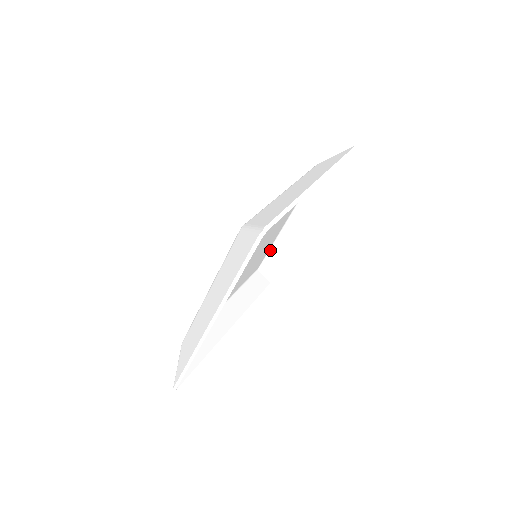
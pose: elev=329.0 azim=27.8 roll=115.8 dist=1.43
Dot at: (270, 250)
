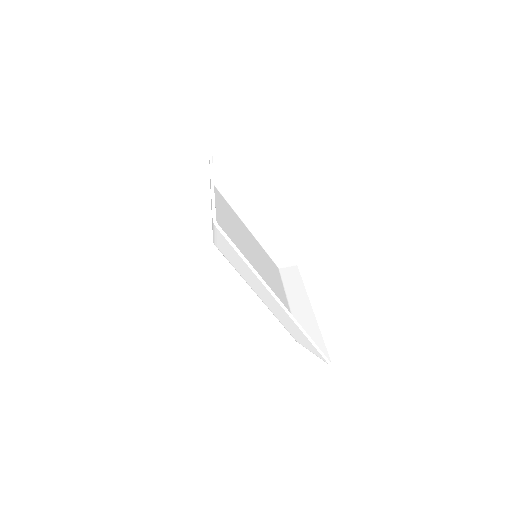
Dot at: (266, 251)
